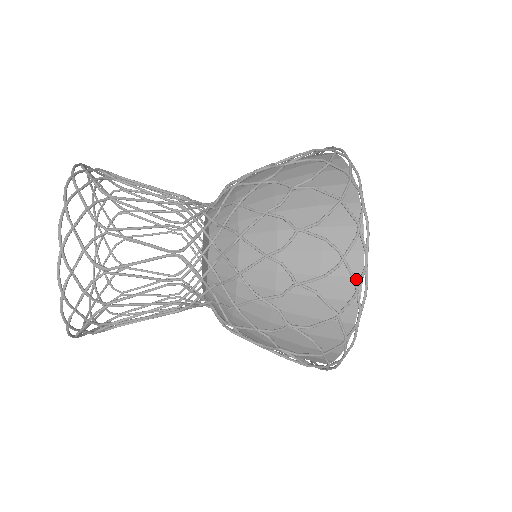
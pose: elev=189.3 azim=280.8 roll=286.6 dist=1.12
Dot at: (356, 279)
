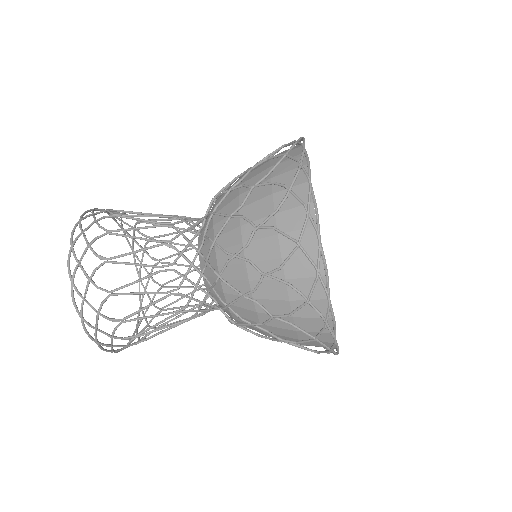
Dot at: (307, 206)
